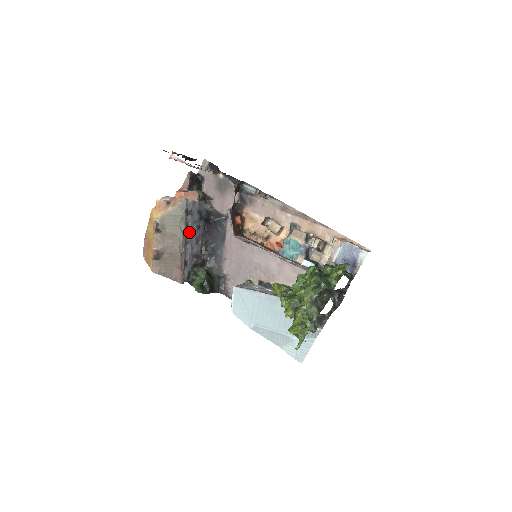
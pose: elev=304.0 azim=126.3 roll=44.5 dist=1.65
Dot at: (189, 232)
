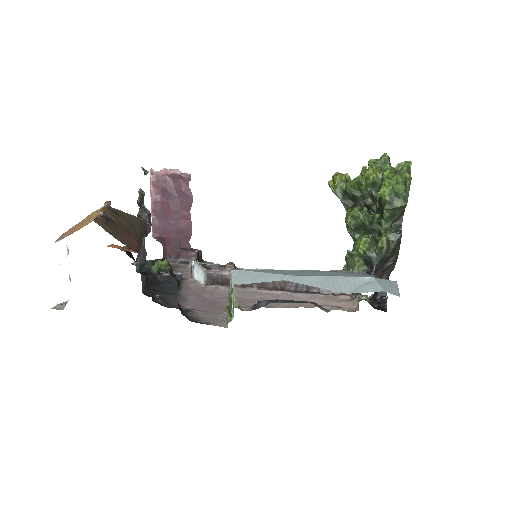
Dot at: (142, 247)
